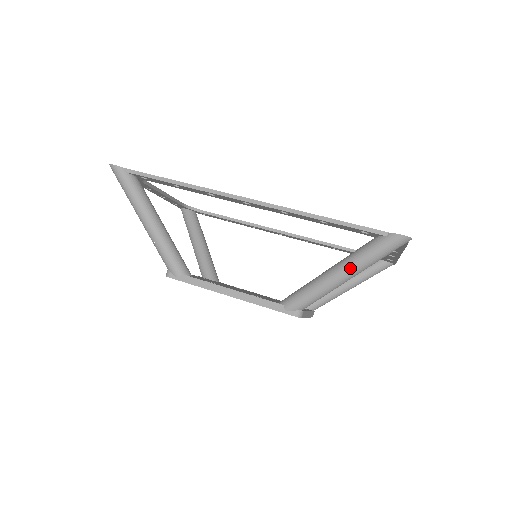
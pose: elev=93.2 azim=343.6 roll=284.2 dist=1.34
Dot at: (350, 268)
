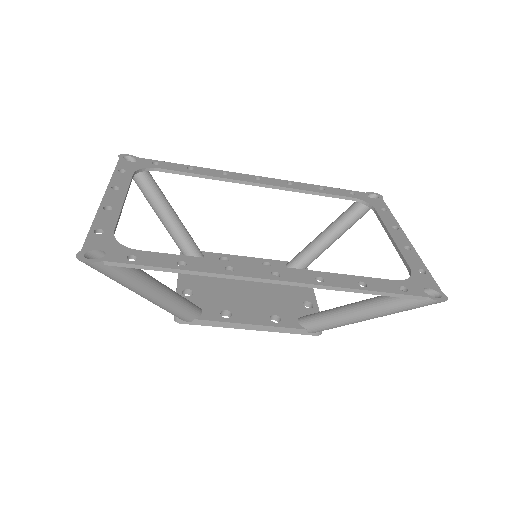
Dot at: (381, 316)
